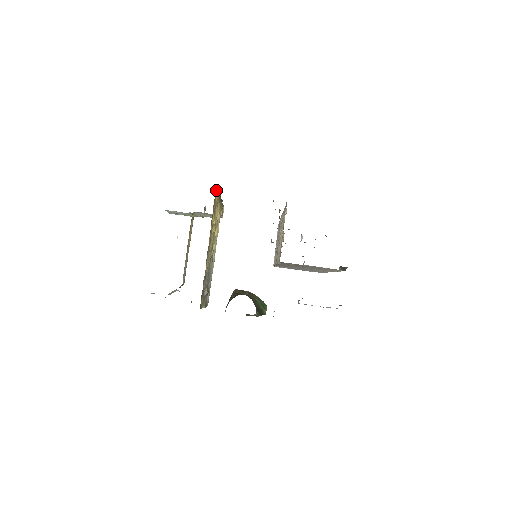
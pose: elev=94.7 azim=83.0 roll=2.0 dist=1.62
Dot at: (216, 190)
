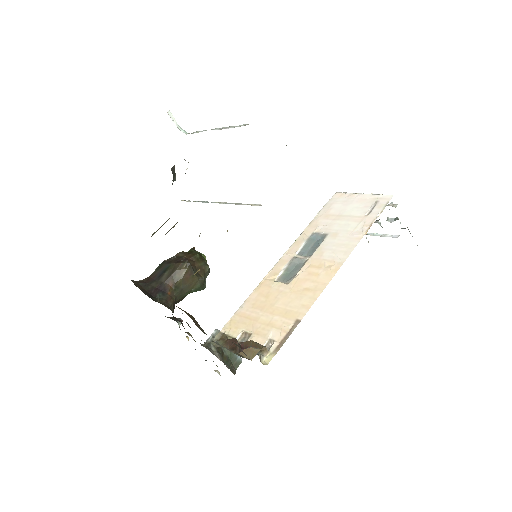
Dot at: occluded
